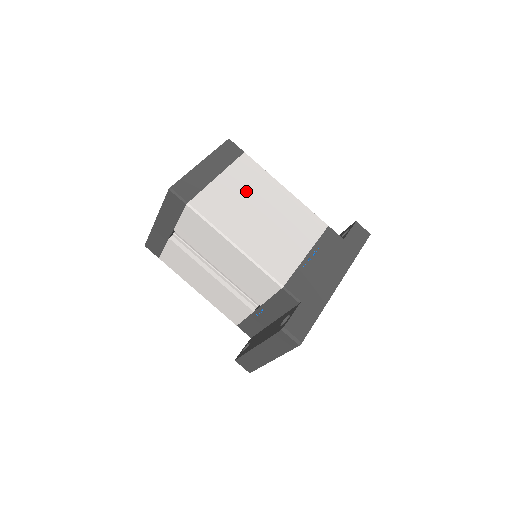
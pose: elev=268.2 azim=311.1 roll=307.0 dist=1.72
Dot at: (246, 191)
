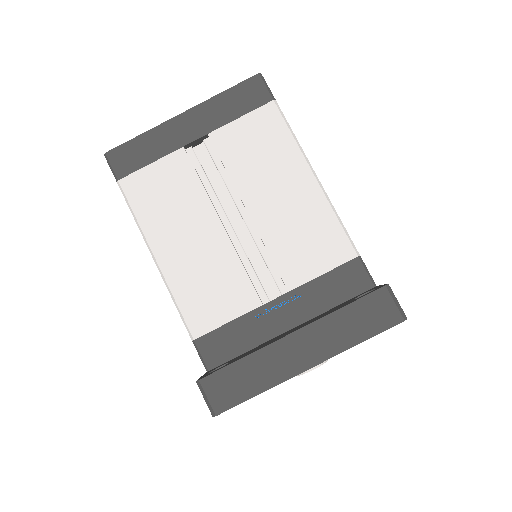
Dot at: occluded
